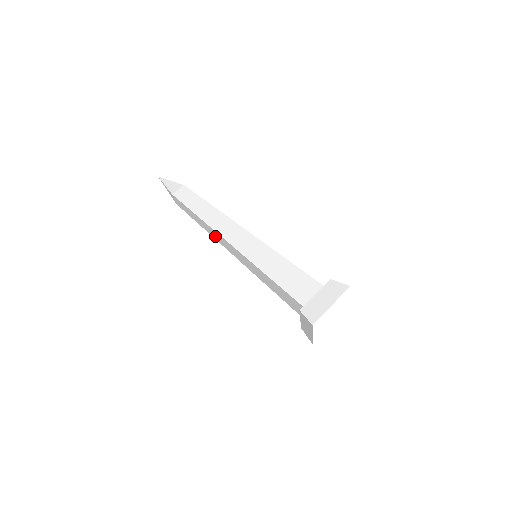
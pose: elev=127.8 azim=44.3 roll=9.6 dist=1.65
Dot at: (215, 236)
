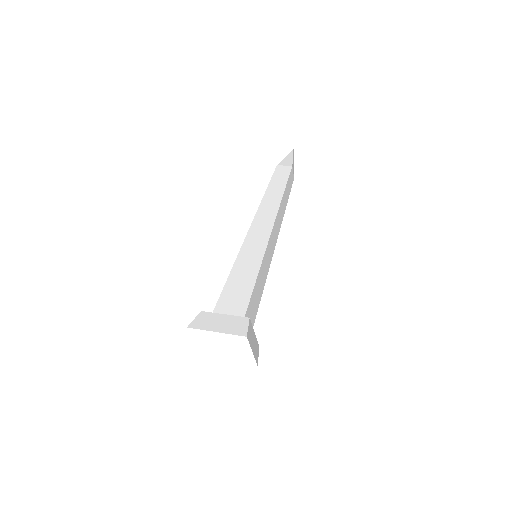
Dot at: occluded
